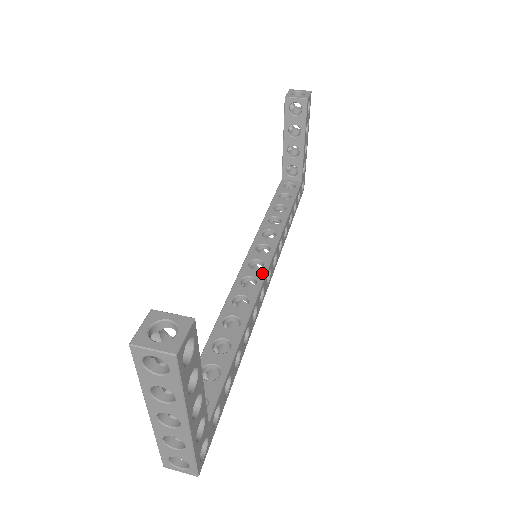
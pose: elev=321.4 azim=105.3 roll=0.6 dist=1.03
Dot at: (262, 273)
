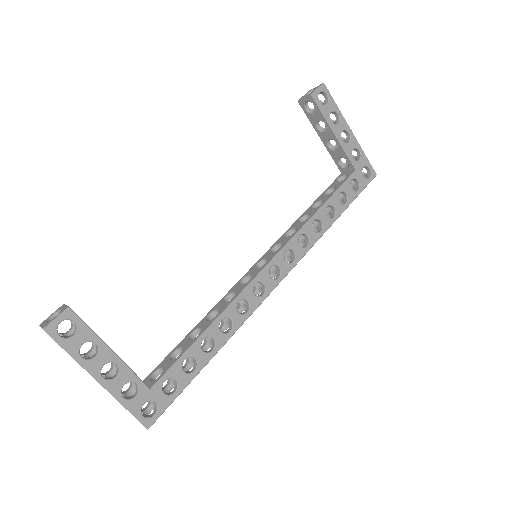
Dot at: (259, 270)
